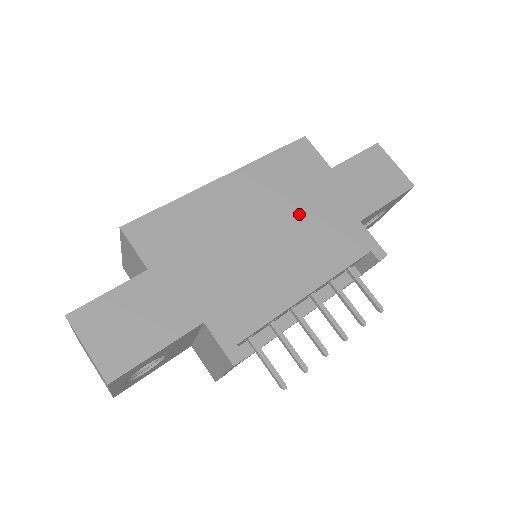
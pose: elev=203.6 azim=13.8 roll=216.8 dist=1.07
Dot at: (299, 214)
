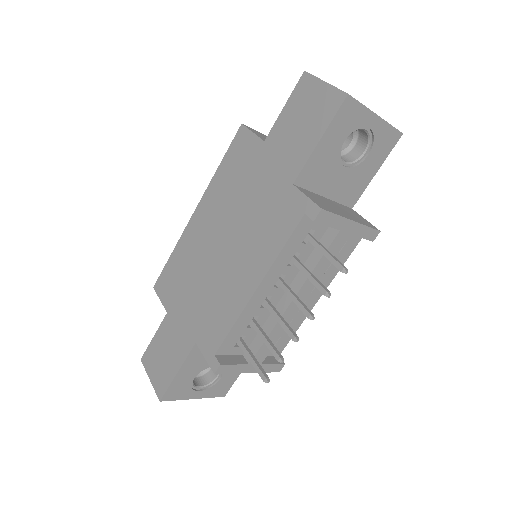
Dot at: (243, 211)
